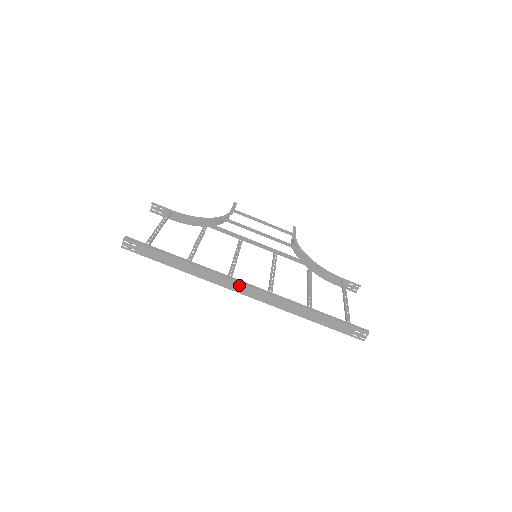
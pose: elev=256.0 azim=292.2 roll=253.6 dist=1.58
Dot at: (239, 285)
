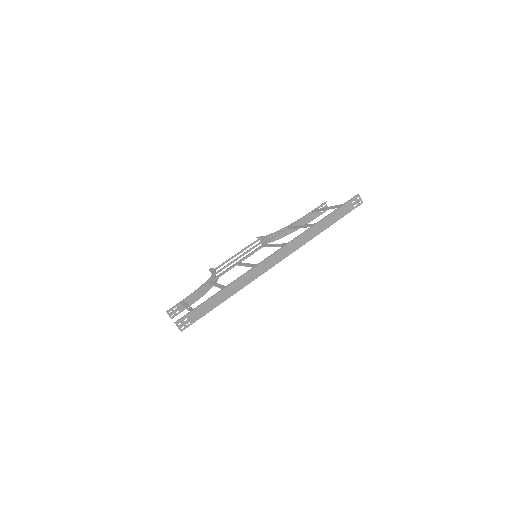
Dot at: (266, 262)
